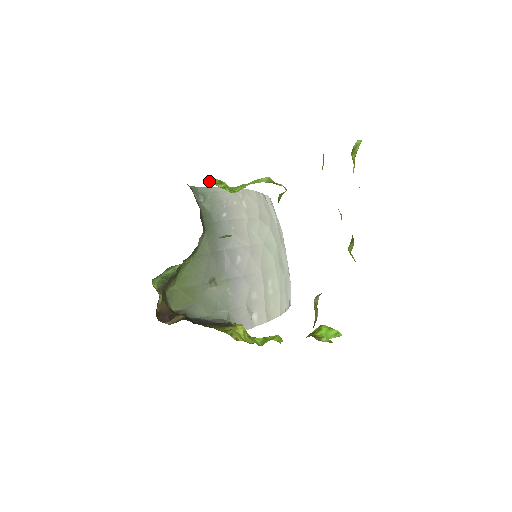
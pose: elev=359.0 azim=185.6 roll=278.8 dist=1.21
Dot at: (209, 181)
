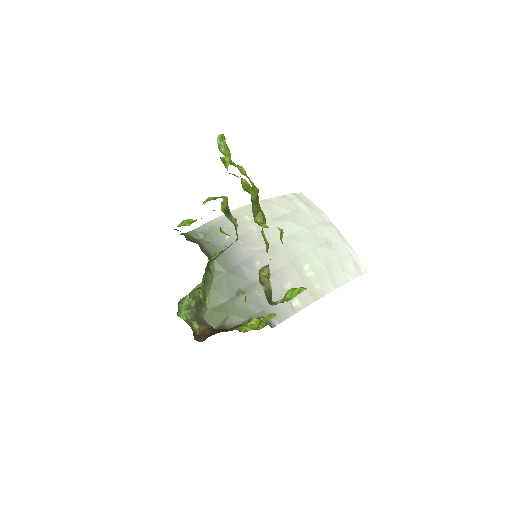
Dot at: occluded
